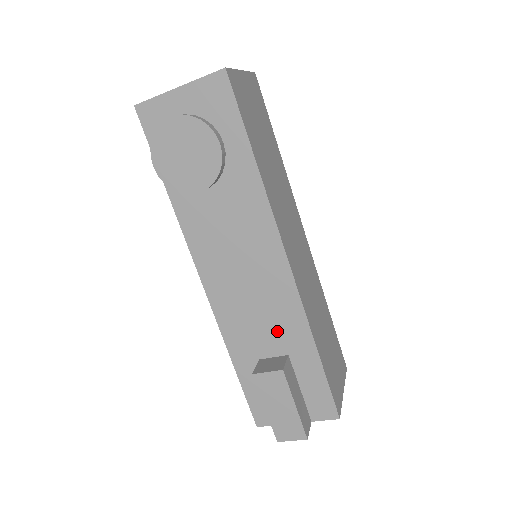
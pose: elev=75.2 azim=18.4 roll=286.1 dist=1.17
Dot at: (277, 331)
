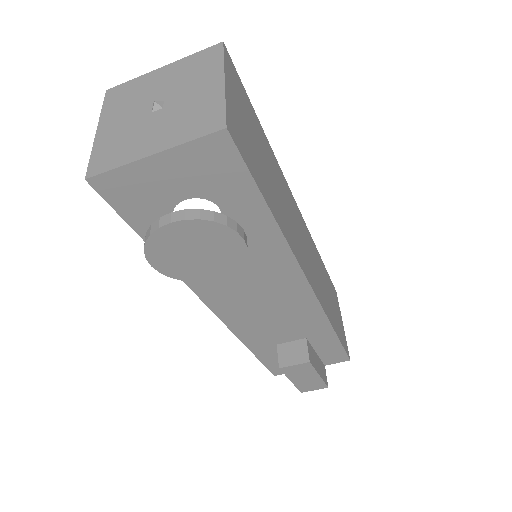
Dot at: (295, 327)
